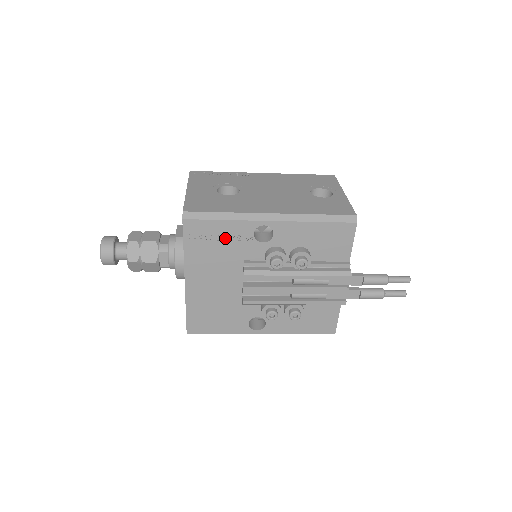
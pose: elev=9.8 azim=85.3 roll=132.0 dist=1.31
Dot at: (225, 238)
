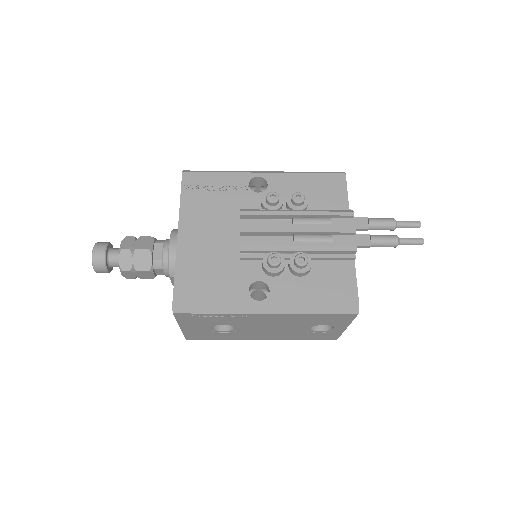
Dot at: (221, 189)
